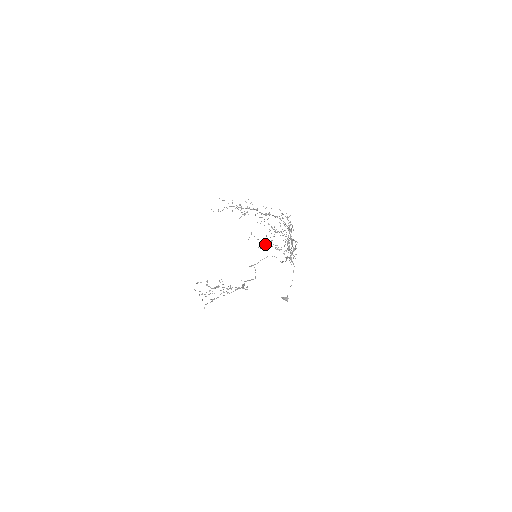
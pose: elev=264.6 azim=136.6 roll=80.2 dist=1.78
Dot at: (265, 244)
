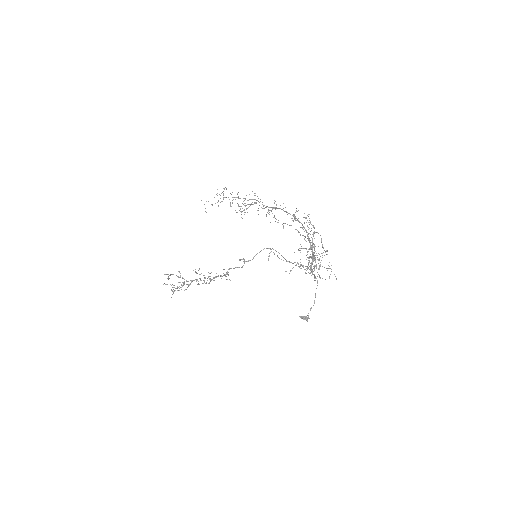
Dot at: (292, 268)
